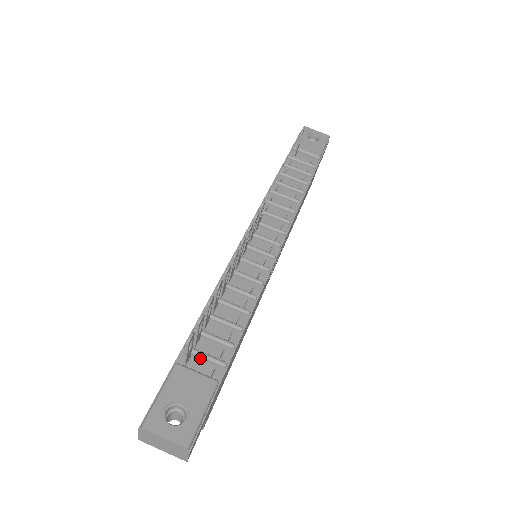
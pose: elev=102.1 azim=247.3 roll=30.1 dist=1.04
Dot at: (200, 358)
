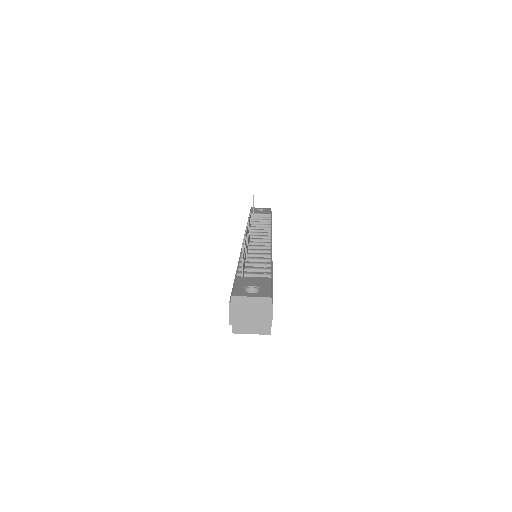
Dot at: occluded
